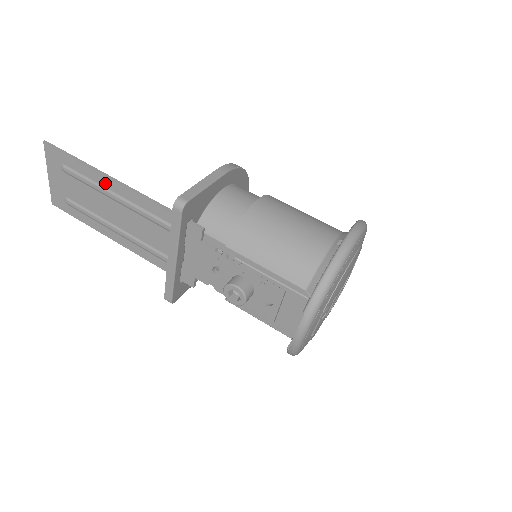
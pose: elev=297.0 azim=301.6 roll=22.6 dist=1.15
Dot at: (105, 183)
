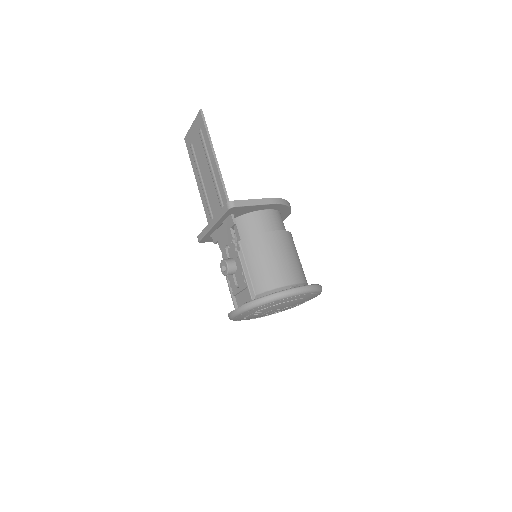
Dot at: (211, 158)
